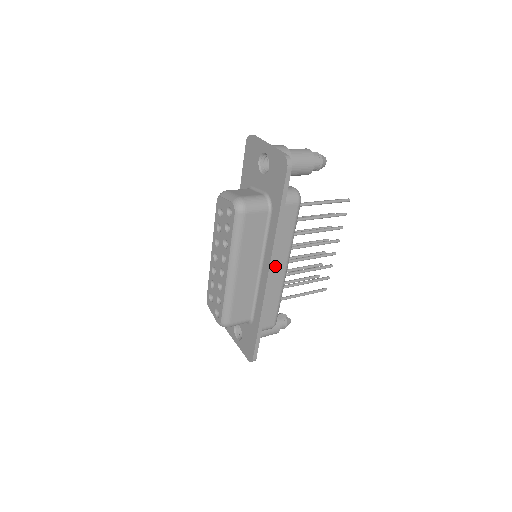
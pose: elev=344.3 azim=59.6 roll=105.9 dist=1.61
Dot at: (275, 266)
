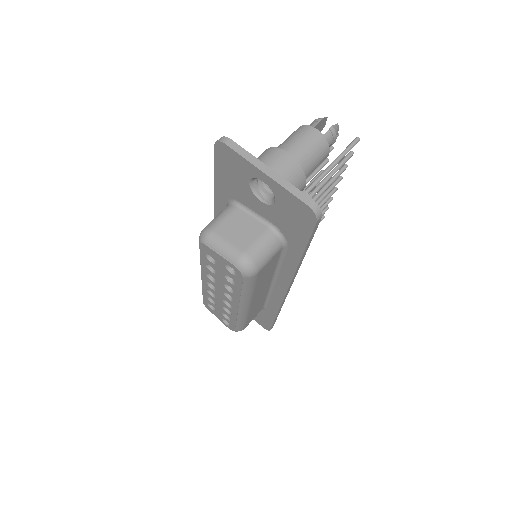
Dot at: occluded
